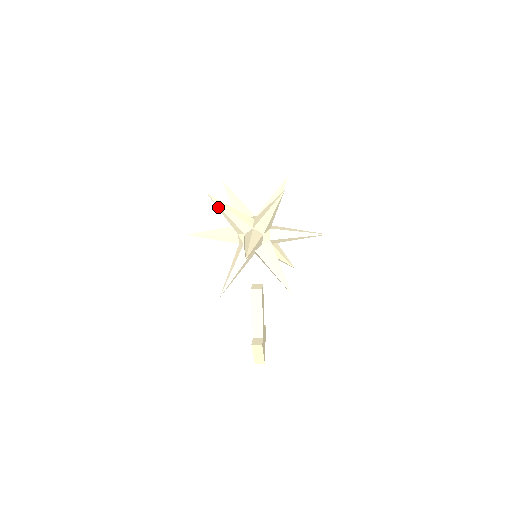
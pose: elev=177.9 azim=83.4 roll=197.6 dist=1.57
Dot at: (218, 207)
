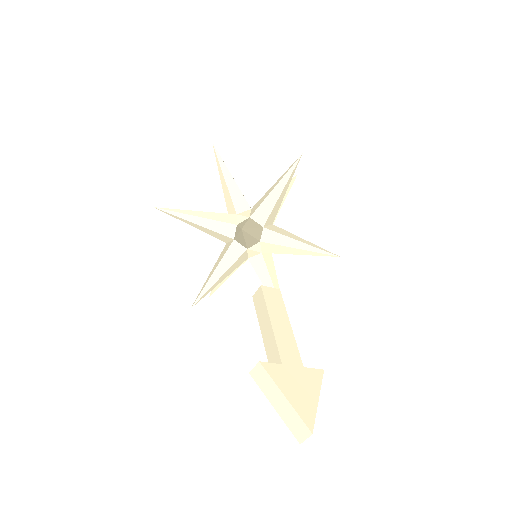
Dot at: occluded
